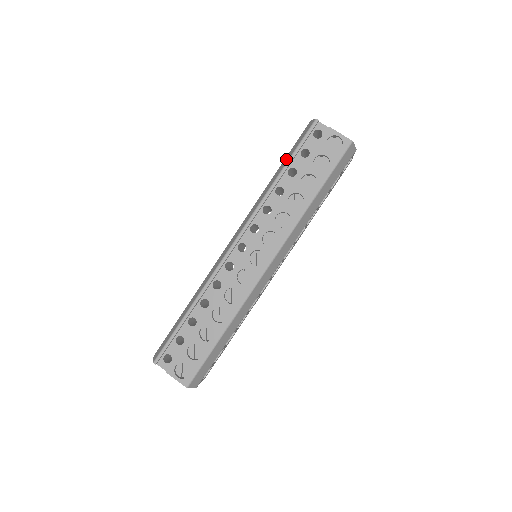
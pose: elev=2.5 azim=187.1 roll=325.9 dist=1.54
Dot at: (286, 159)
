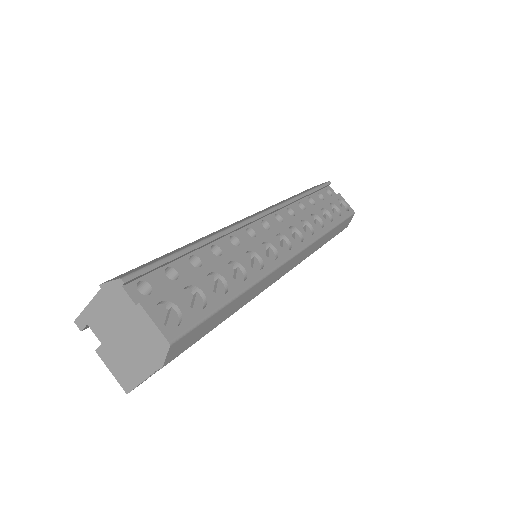
Dot at: occluded
